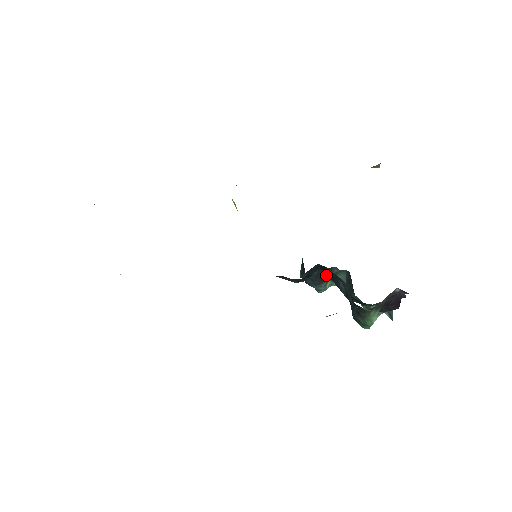
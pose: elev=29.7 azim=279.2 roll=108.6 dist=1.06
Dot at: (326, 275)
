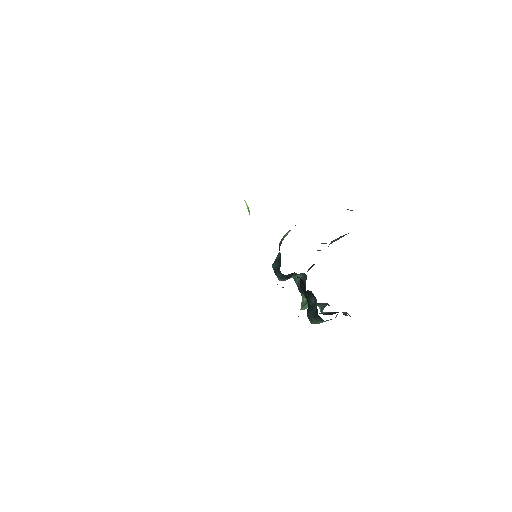
Dot at: (305, 290)
